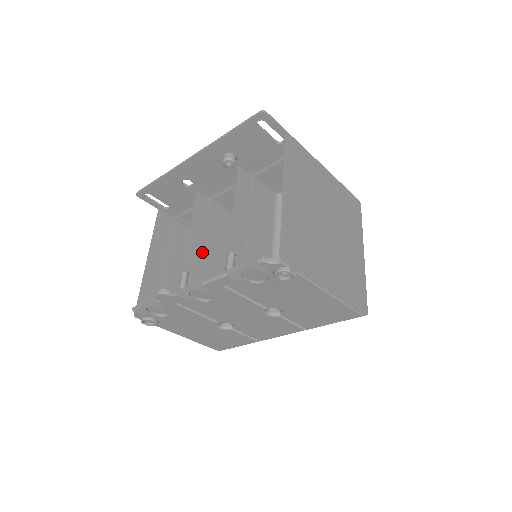
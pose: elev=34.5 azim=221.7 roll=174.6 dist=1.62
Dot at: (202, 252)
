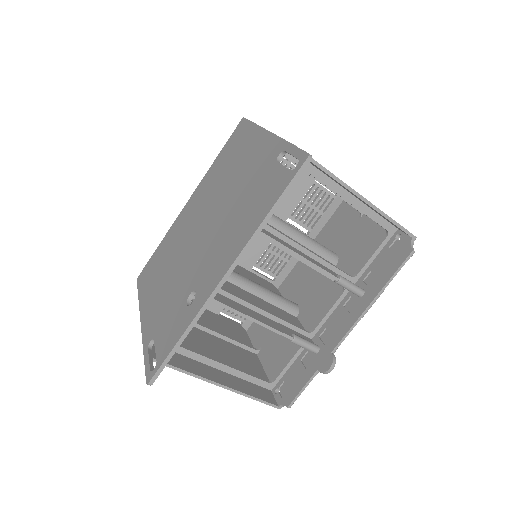
Dot at: (264, 312)
